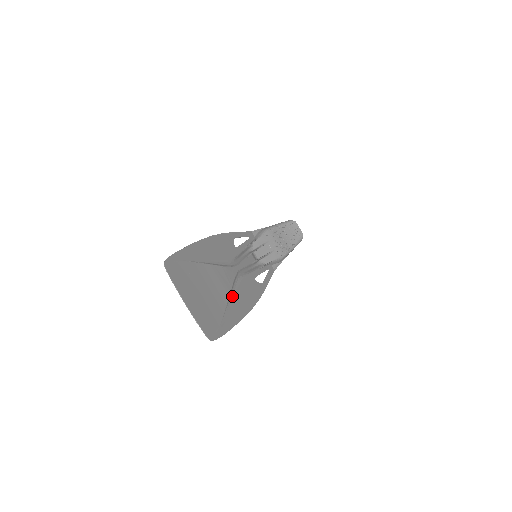
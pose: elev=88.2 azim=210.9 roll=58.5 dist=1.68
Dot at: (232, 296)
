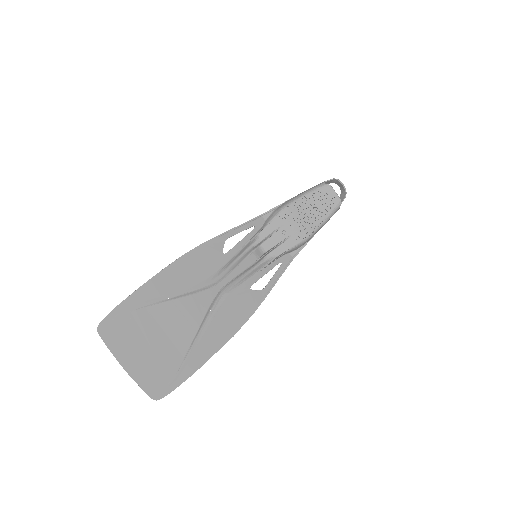
Dot at: (203, 329)
